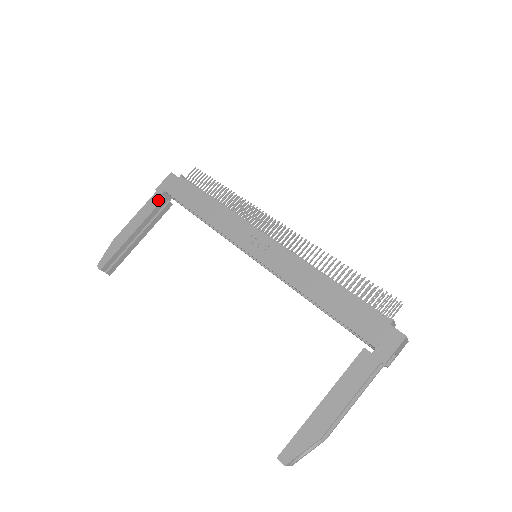
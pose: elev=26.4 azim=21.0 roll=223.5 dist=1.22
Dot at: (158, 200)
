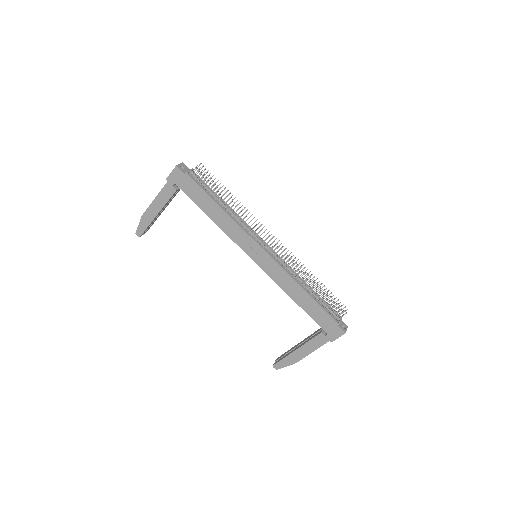
Dot at: (171, 191)
